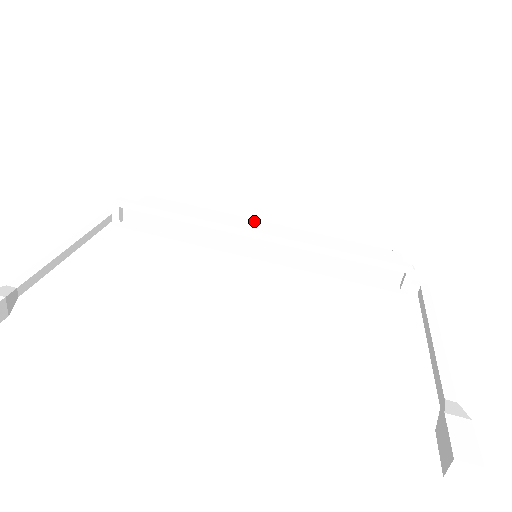
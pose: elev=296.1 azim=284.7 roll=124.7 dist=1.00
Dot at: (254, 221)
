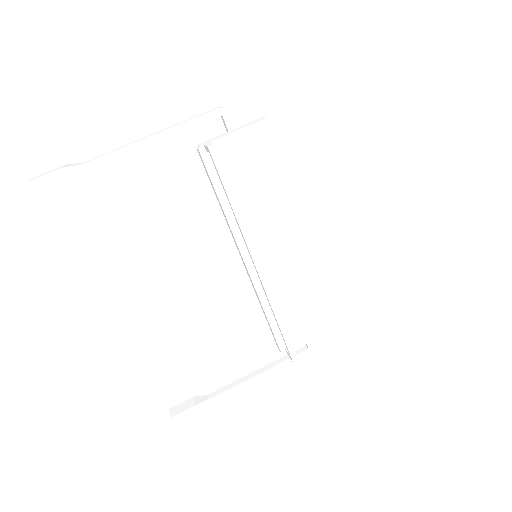
Dot at: (301, 224)
